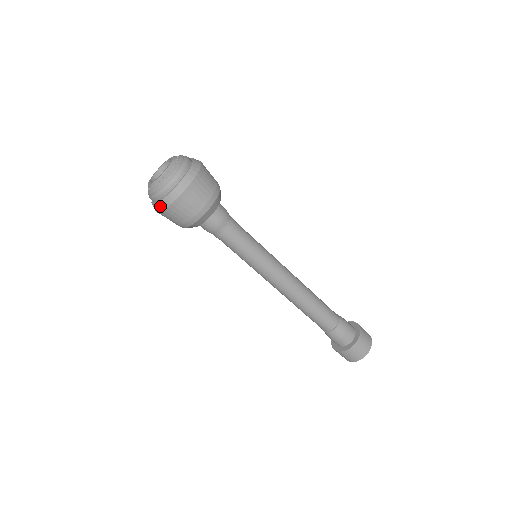
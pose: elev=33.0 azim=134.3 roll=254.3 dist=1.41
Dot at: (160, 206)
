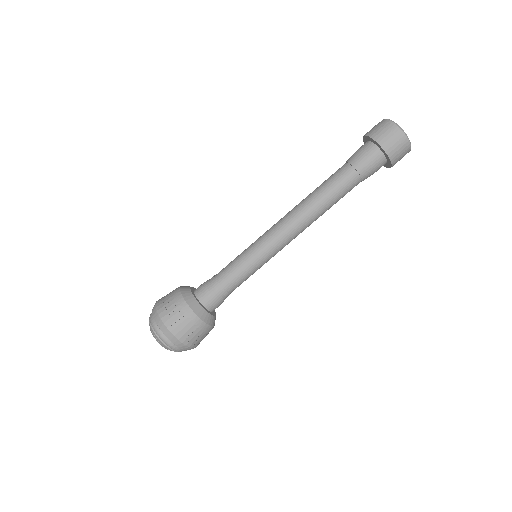
Dot at: occluded
